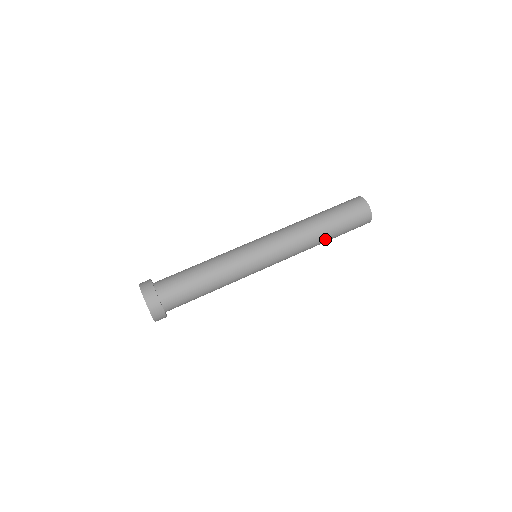
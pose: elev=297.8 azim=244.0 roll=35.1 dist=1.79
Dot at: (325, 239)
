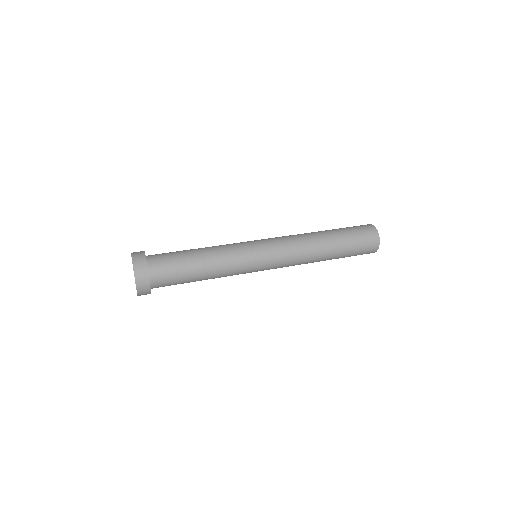
Dot at: (329, 246)
